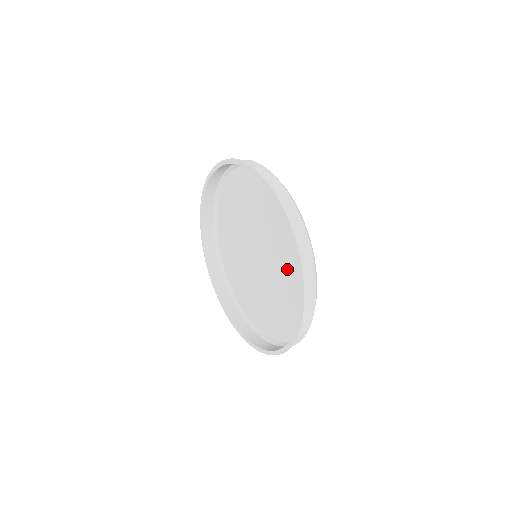
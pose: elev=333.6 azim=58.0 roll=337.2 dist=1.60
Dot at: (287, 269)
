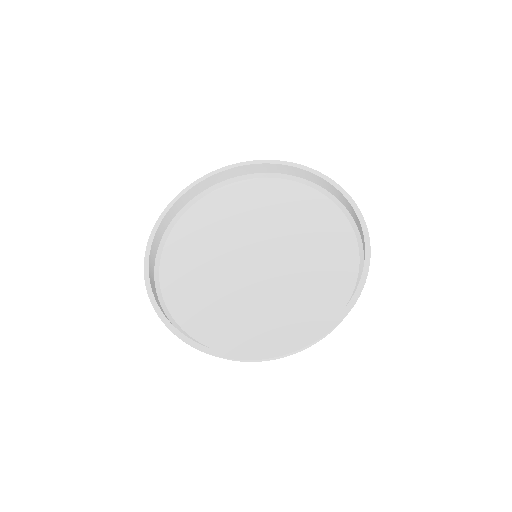
Dot at: (313, 256)
